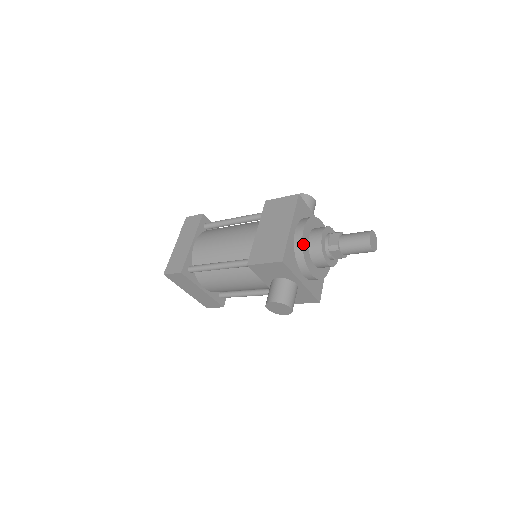
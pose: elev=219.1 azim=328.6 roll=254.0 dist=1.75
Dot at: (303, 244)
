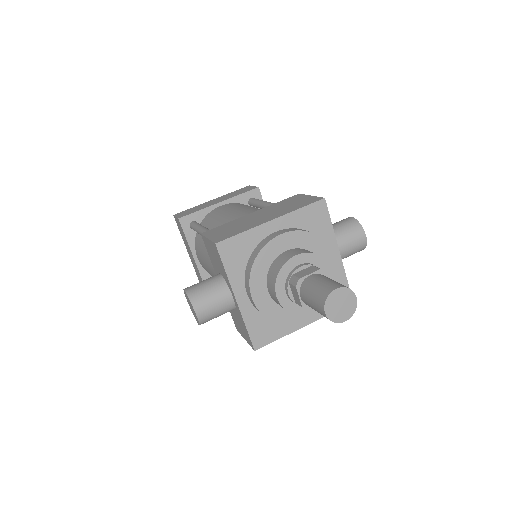
Dot at: (265, 249)
